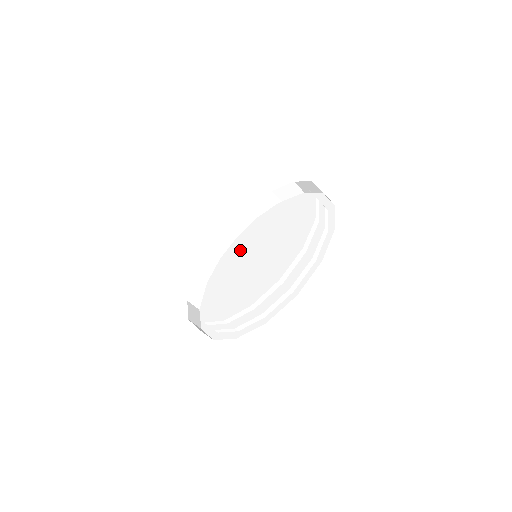
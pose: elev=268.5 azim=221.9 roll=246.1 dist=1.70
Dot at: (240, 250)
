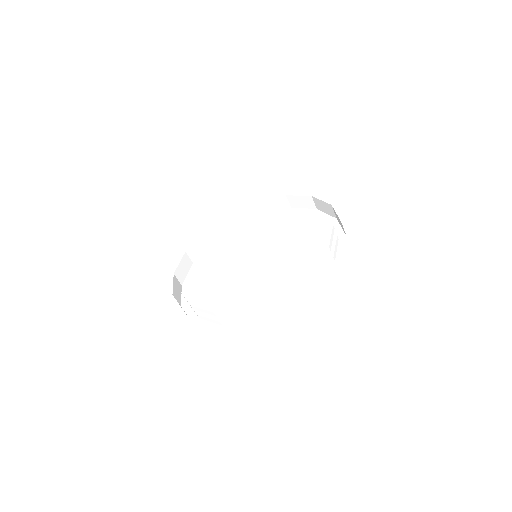
Dot at: (225, 252)
